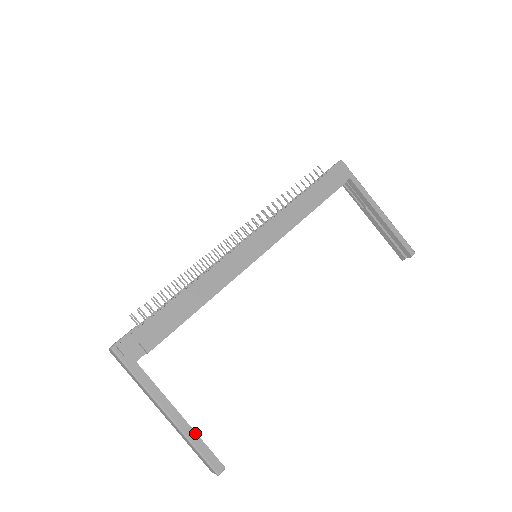
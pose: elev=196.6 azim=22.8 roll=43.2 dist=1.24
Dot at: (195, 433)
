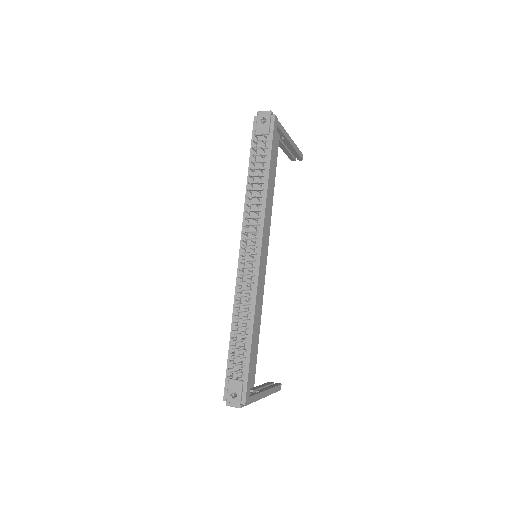
Dot at: (272, 388)
